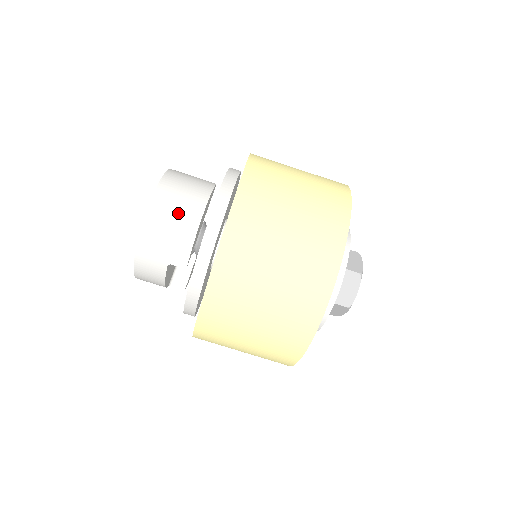
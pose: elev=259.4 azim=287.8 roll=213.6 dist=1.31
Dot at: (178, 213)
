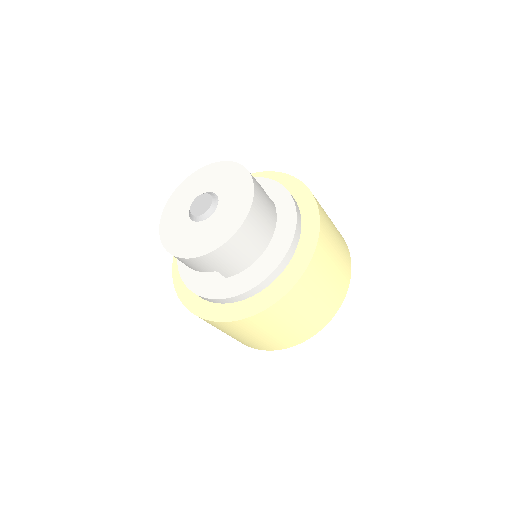
Dot at: (253, 243)
